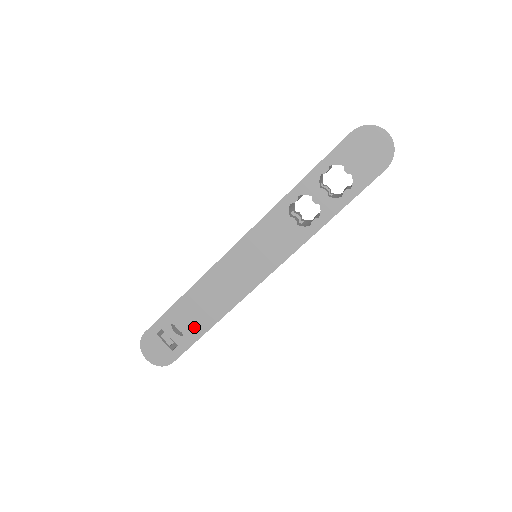
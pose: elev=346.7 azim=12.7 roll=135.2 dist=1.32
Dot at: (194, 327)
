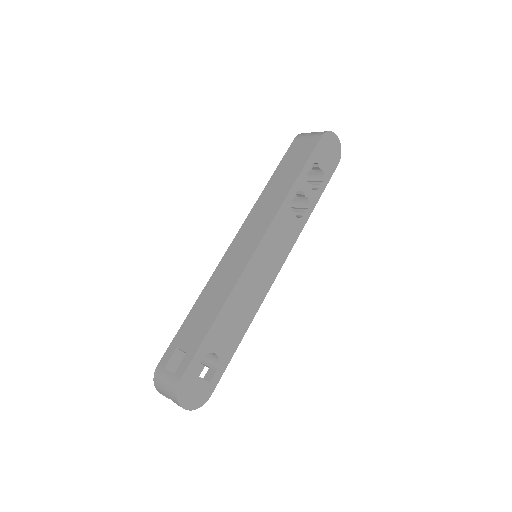
Dot at: (228, 345)
